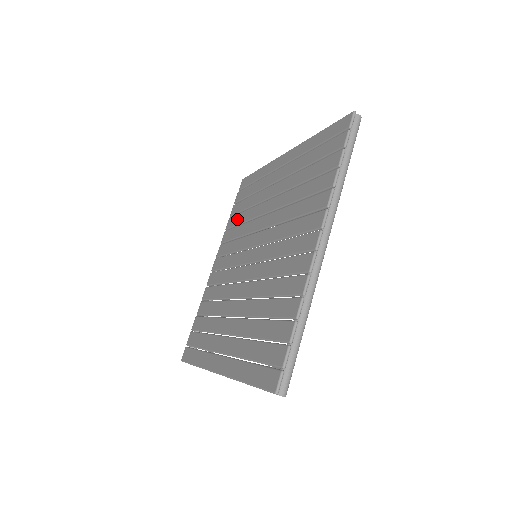
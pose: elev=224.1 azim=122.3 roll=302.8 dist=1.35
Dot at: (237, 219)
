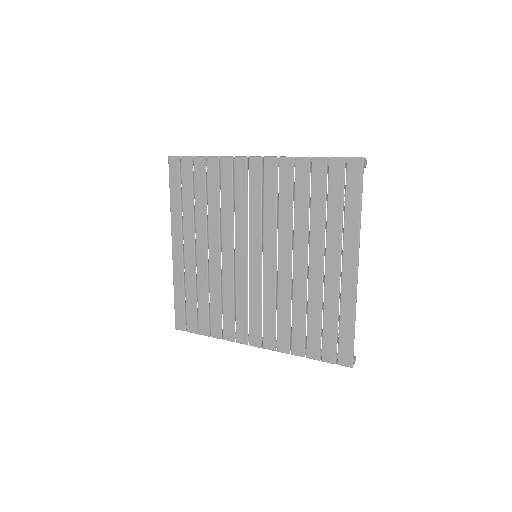
Dot at: (302, 188)
